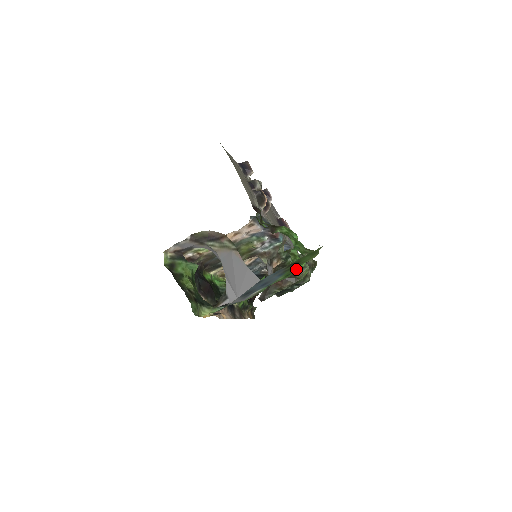
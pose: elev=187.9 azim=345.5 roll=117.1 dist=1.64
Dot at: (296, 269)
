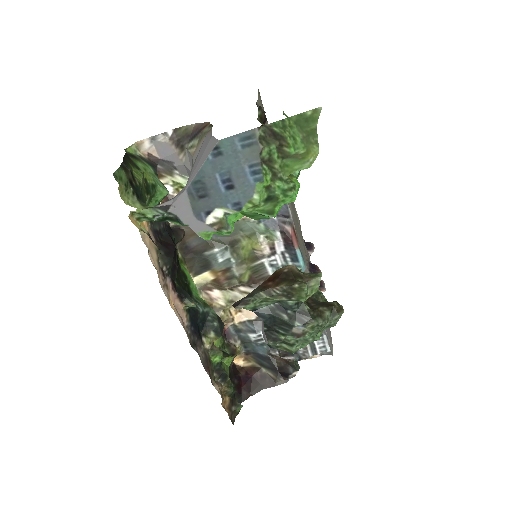
Dot at: (284, 187)
